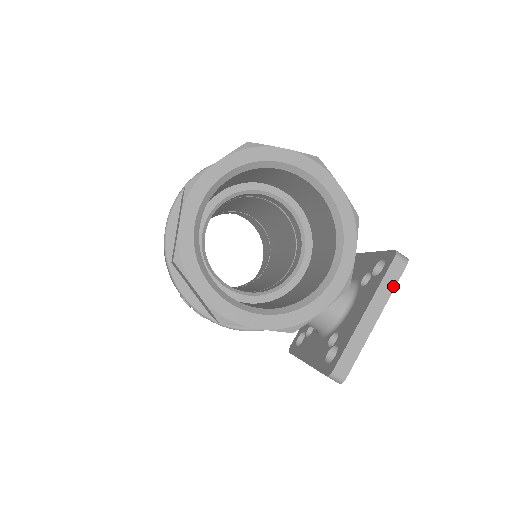
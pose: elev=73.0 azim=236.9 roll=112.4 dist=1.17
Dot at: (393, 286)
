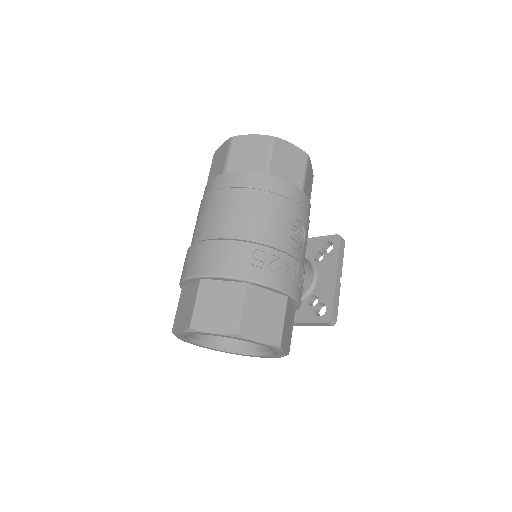
Dot at: (315, 325)
